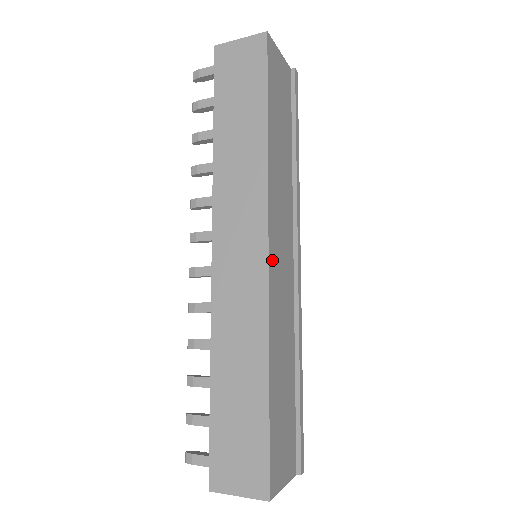
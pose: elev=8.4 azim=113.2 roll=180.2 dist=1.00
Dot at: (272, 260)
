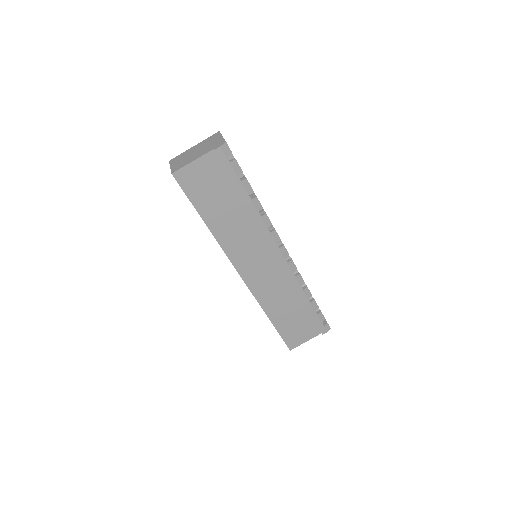
Dot at: (247, 277)
